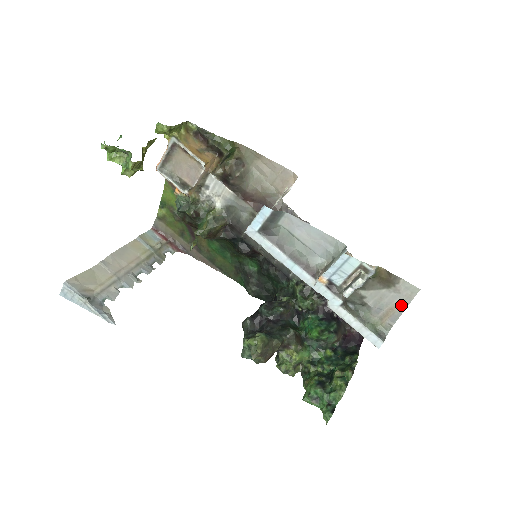
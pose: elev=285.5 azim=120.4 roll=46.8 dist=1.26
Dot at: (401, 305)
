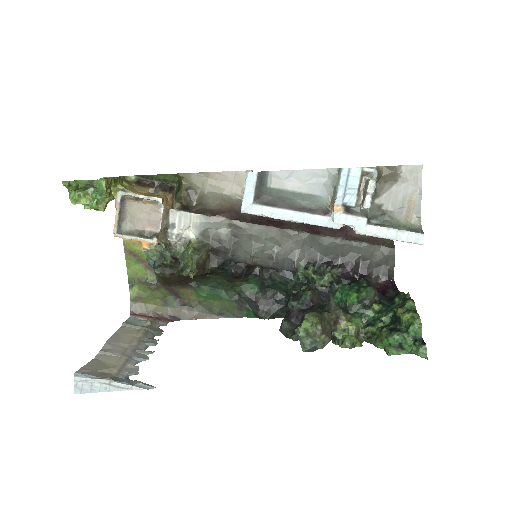
Dot at: (416, 191)
